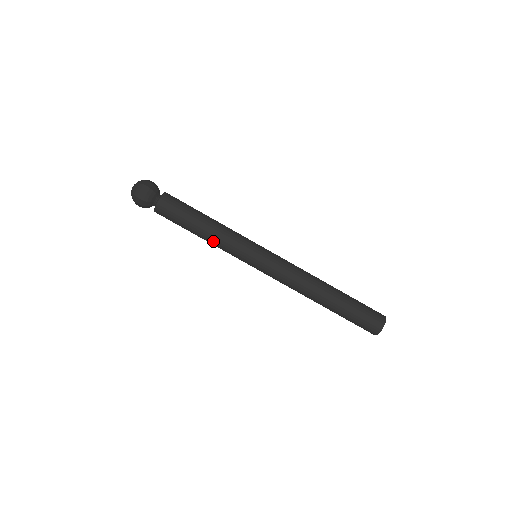
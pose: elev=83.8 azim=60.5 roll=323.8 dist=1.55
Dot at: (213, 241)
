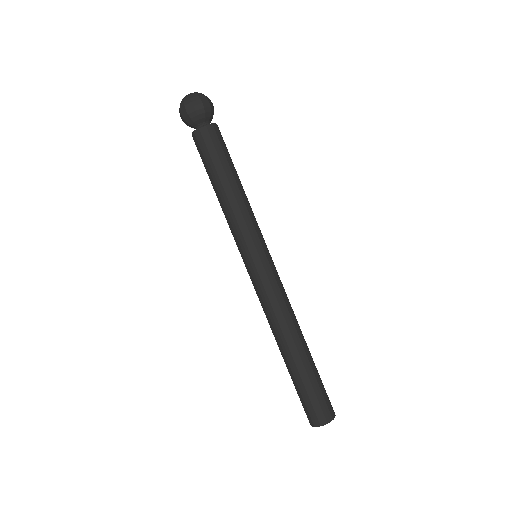
Dot at: (230, 206)
